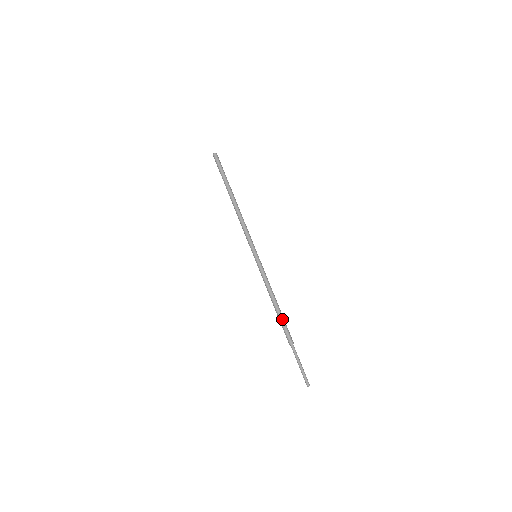
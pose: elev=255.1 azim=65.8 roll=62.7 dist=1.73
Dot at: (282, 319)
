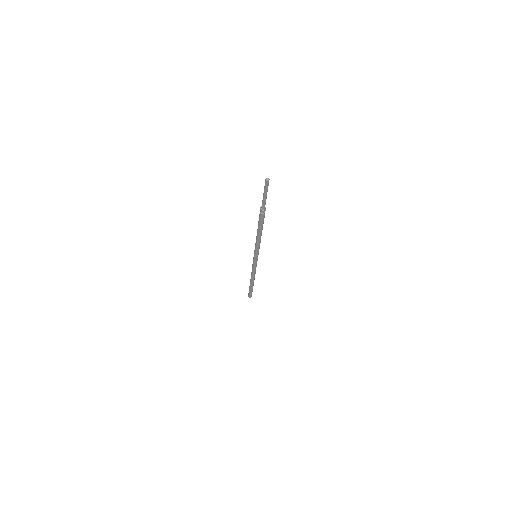
Dot at: occluded
